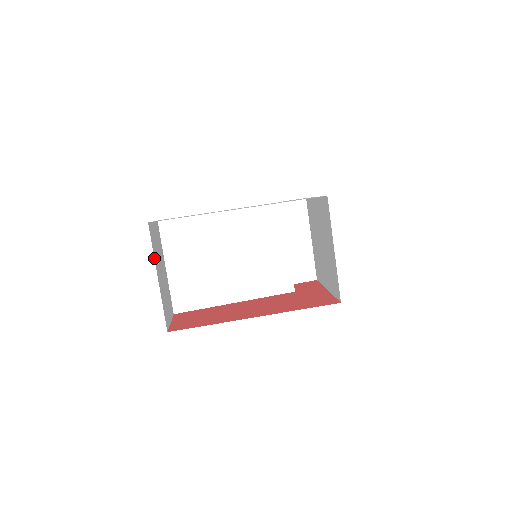
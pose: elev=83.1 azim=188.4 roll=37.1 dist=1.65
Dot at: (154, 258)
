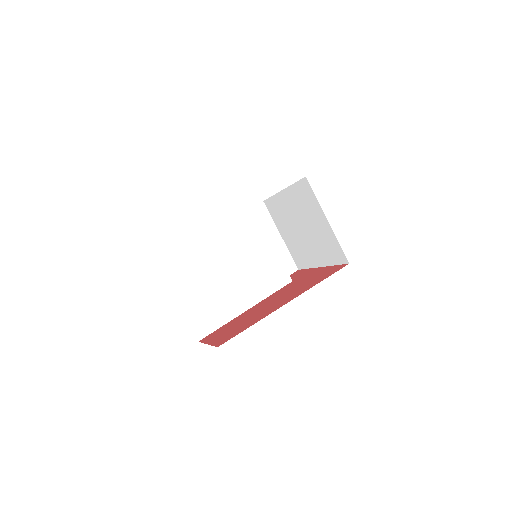
Dot at: occluded
